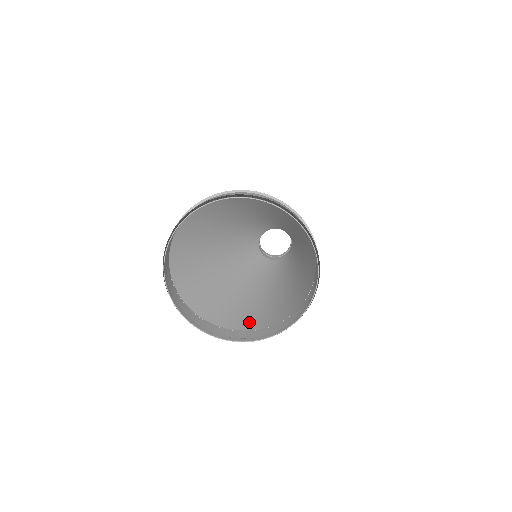
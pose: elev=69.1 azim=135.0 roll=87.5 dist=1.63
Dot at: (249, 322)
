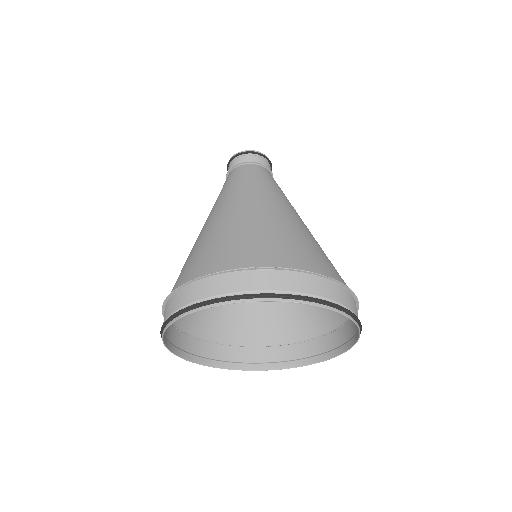
Dot at: (200, 320)
